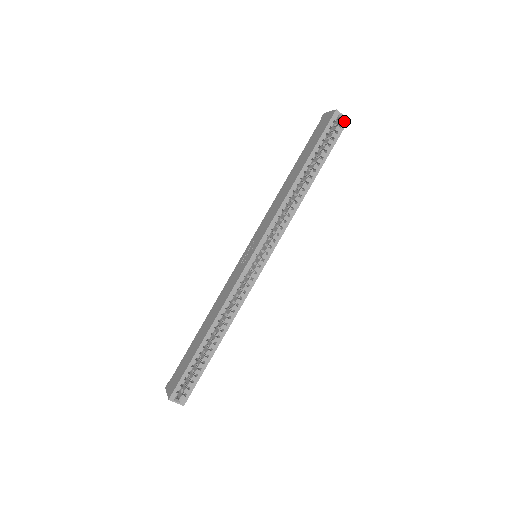
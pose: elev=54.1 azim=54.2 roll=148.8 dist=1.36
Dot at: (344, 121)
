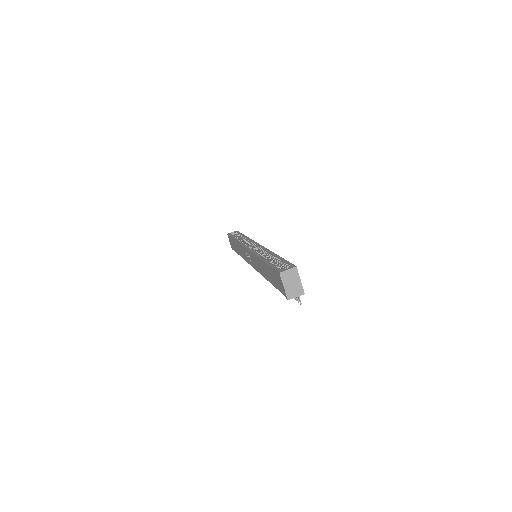
Dot at: occluded
